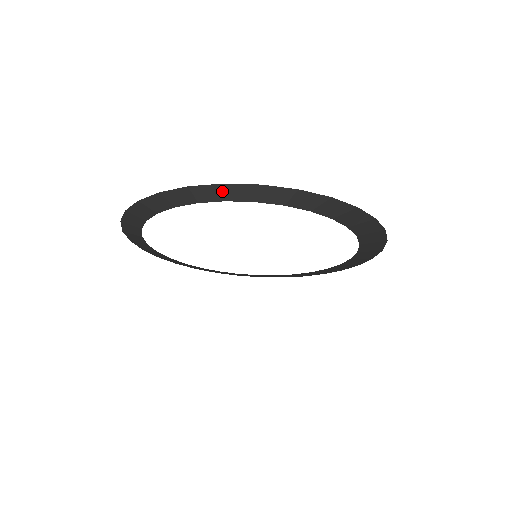
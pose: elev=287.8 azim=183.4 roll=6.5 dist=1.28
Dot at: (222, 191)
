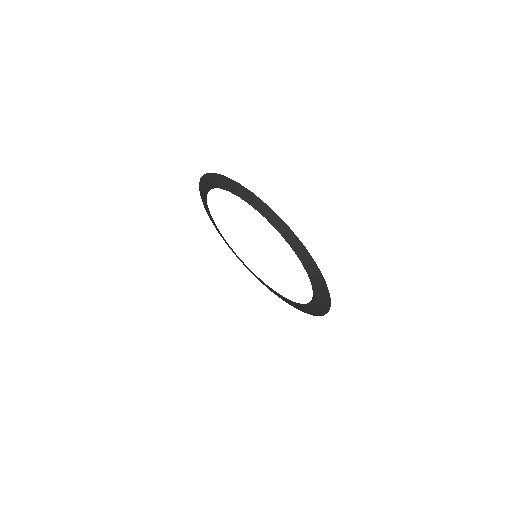
Dot at: (268, 212)
